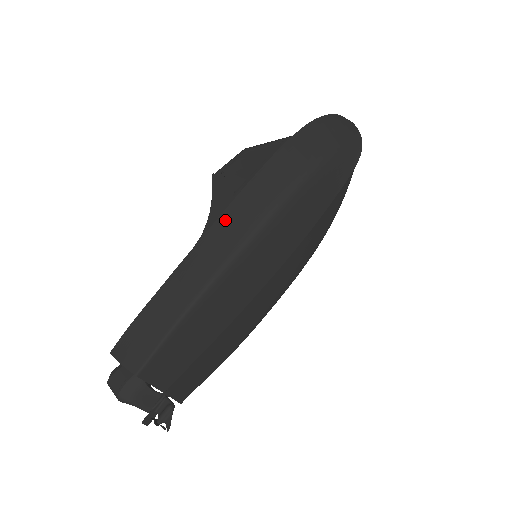
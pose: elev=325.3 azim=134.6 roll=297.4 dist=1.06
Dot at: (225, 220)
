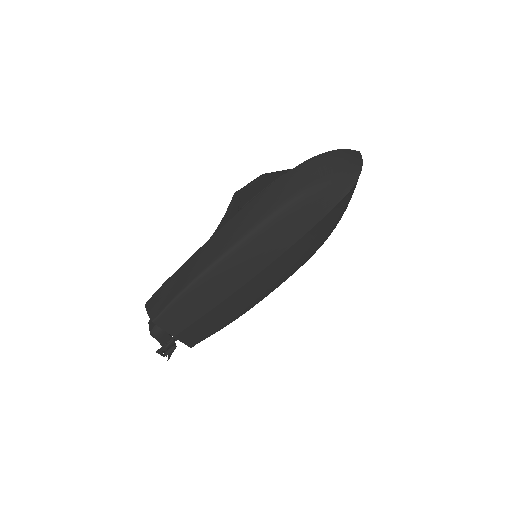
Dot at: (226, 229)
